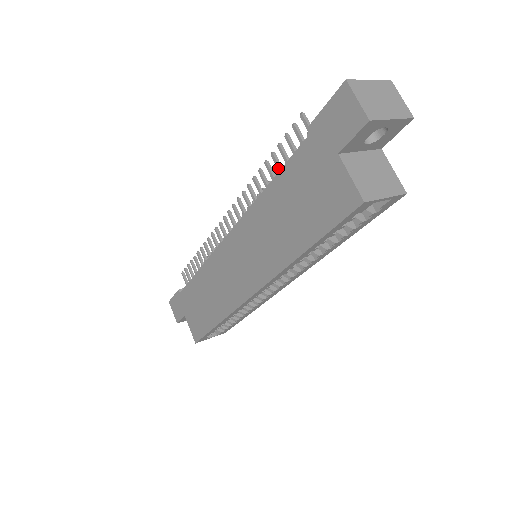
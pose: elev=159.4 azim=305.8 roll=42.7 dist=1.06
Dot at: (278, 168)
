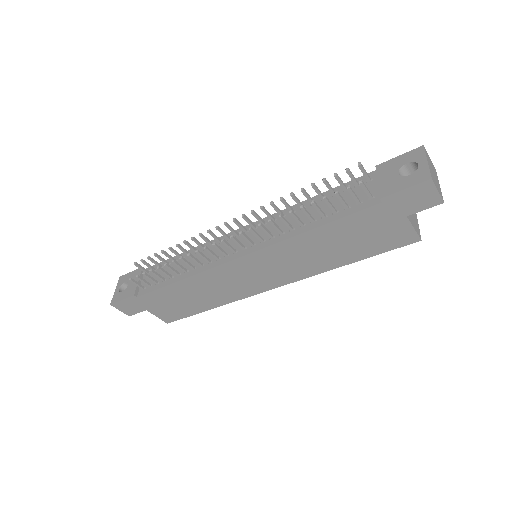
Dot at: (320, 213)
